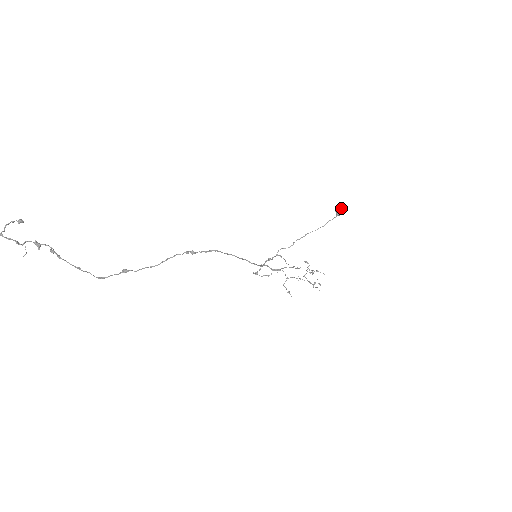
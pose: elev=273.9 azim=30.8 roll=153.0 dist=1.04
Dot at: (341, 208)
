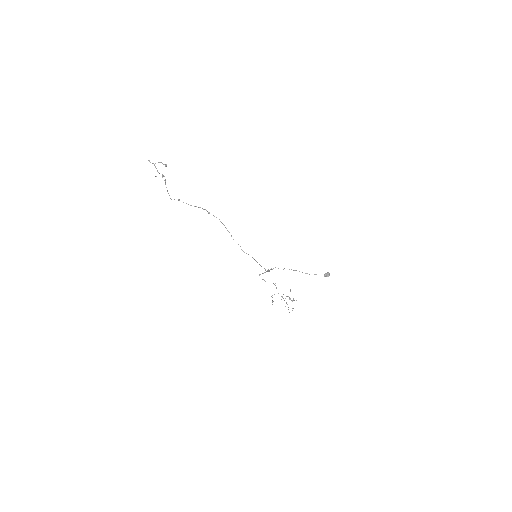
Dot at: (328, 273)
